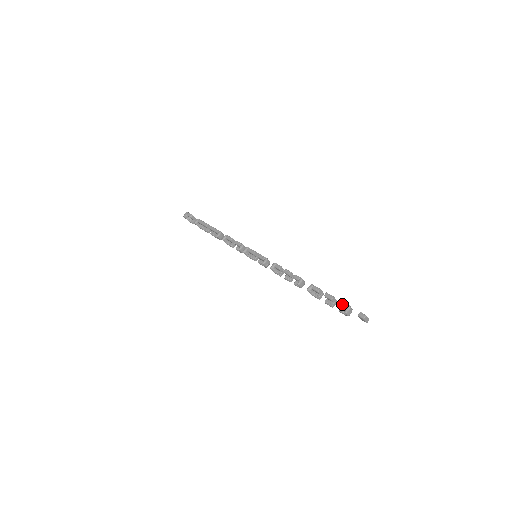
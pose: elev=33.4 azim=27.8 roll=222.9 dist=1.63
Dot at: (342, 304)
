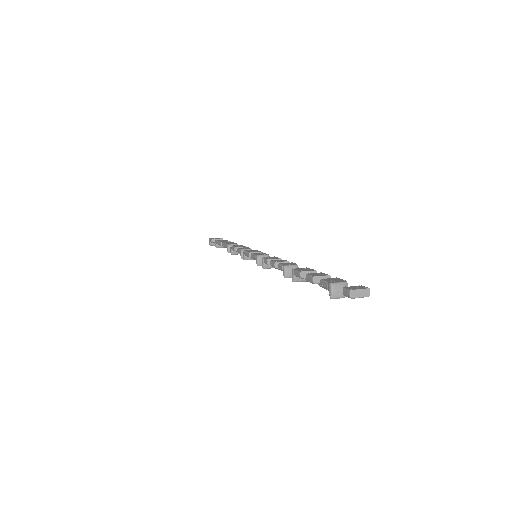
Dot at: (322, 285)
